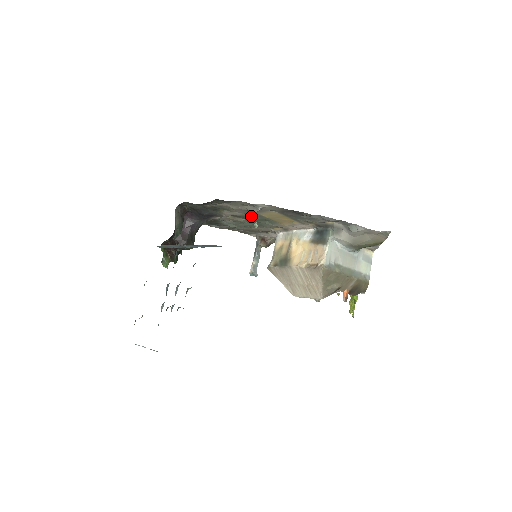
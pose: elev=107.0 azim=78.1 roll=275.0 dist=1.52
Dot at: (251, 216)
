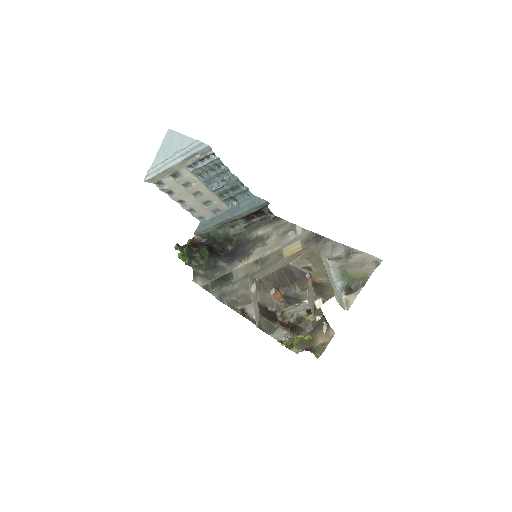
Dot at: (273, 256)
